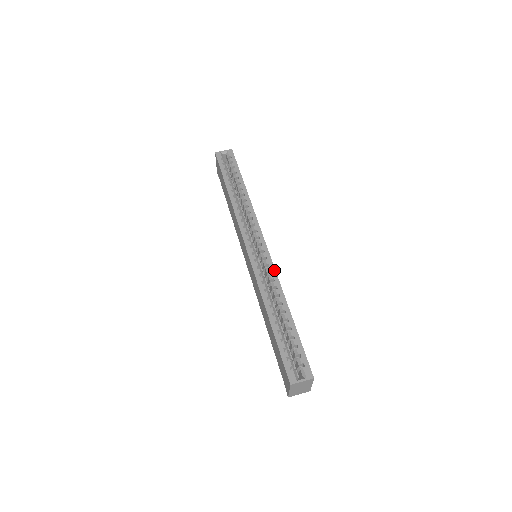
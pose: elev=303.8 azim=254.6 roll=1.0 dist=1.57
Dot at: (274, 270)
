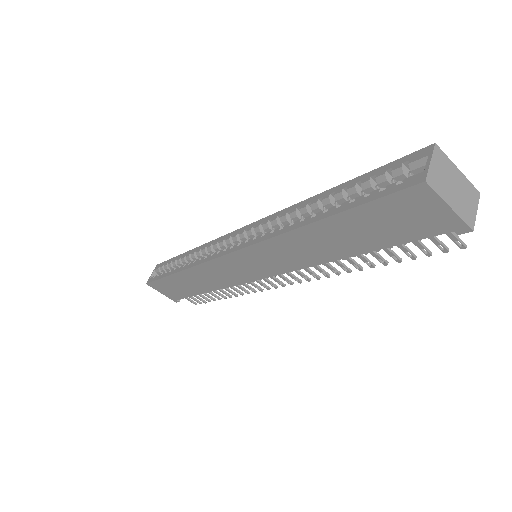
Dot at: (270, 216)
